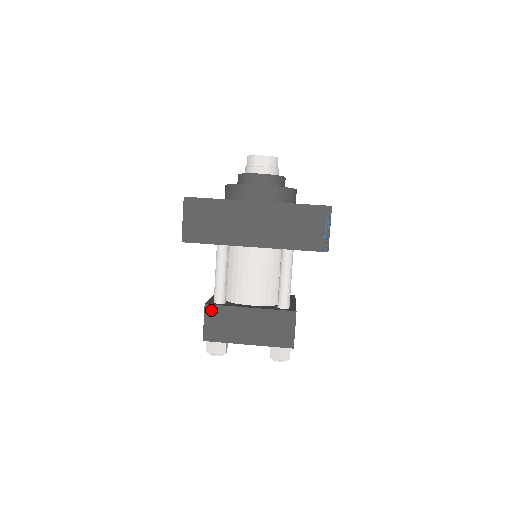
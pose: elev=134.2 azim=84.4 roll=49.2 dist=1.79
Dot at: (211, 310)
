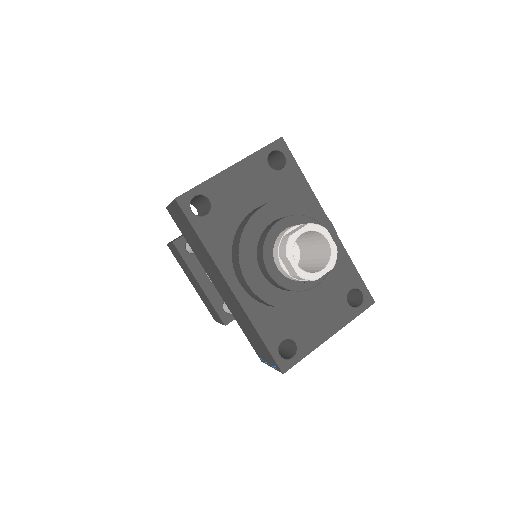
Dot at: (175, 249)
